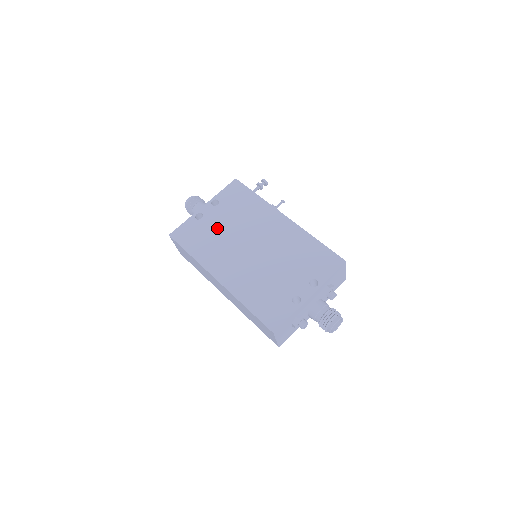
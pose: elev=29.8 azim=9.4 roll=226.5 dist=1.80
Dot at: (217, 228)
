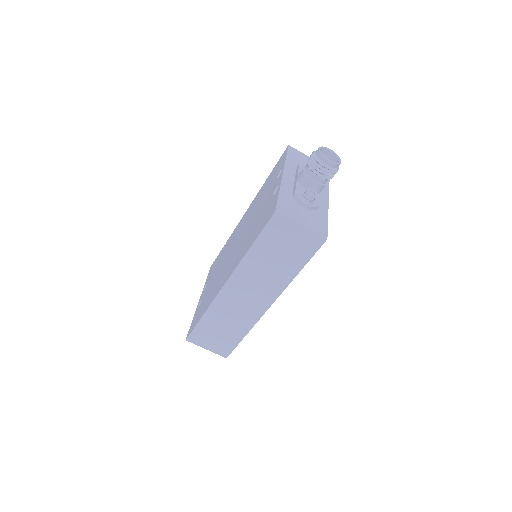
Dot at: (211, 285)
